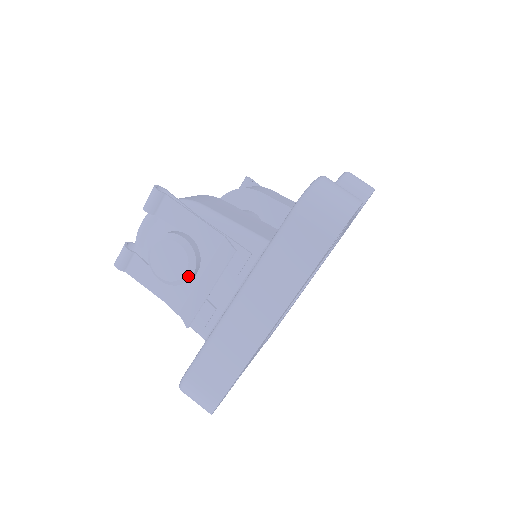
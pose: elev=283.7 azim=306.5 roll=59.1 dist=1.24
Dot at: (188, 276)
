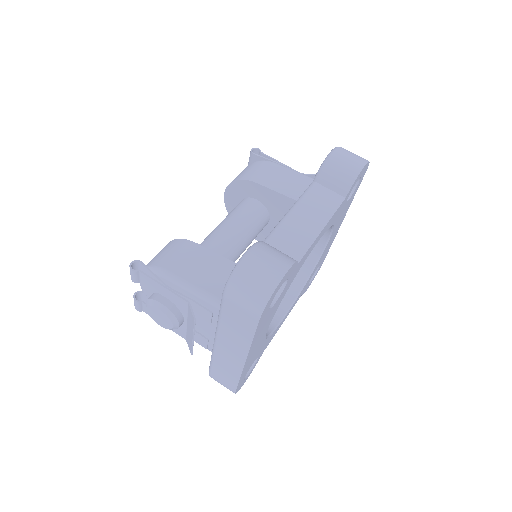
Dot at: (176, 327)
